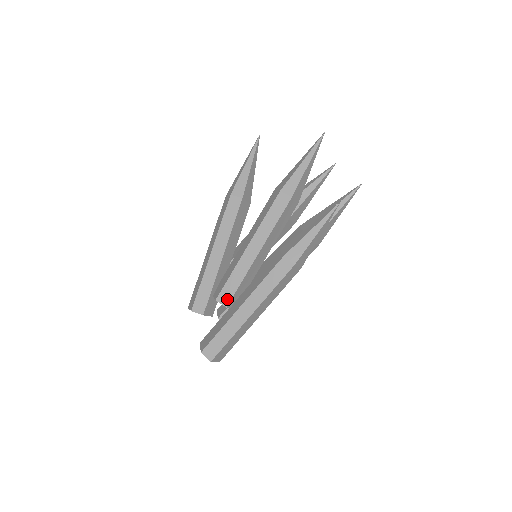
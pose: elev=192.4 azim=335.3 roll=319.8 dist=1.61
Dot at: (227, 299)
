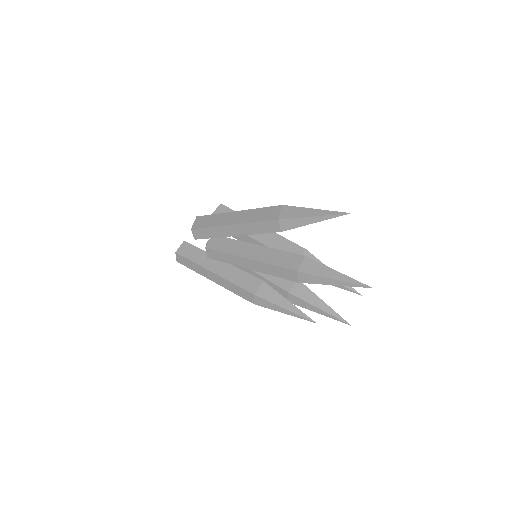
Dot at: (211, 256)
